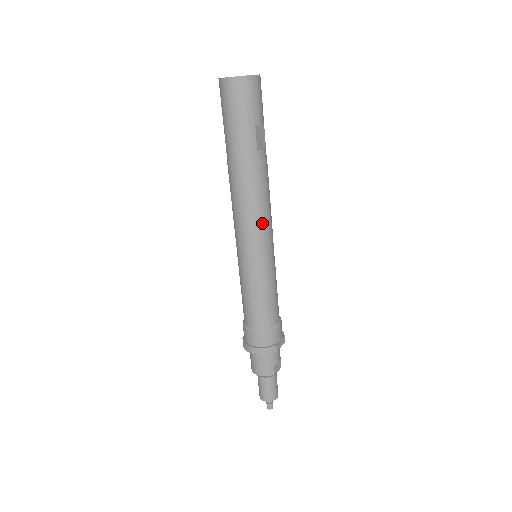
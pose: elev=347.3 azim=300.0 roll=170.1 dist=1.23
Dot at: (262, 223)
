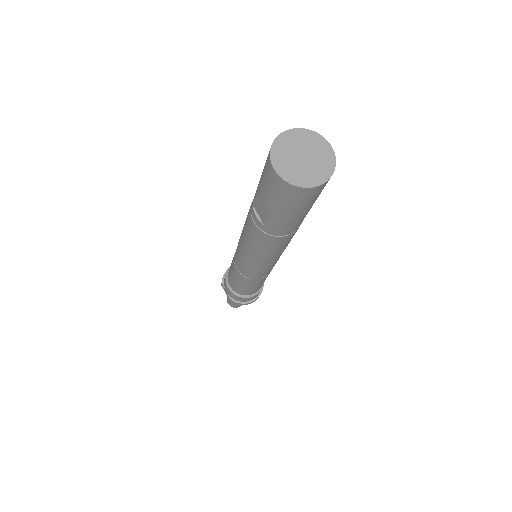
Dot at: occluded
